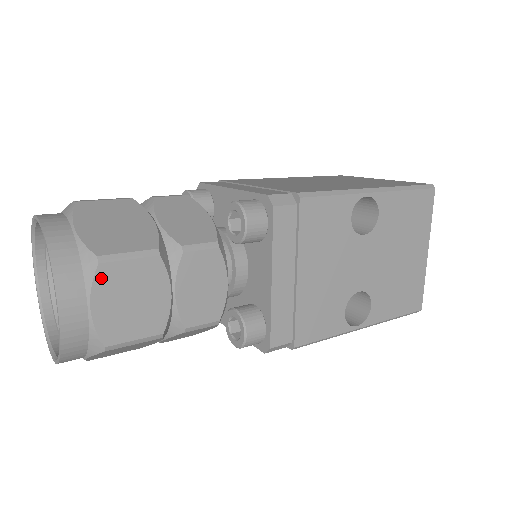
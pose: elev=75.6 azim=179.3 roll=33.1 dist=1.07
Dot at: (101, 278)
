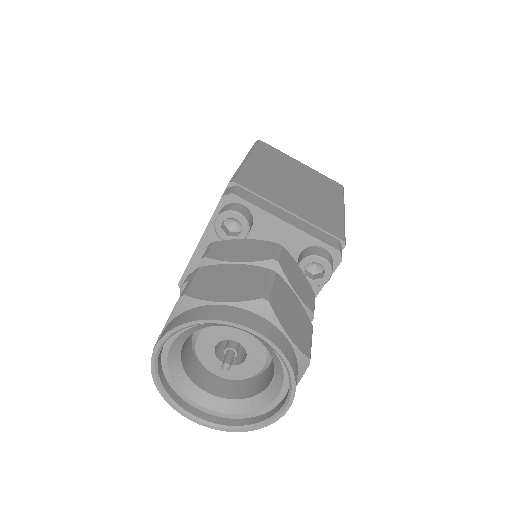
Dot at: (303, 371)
